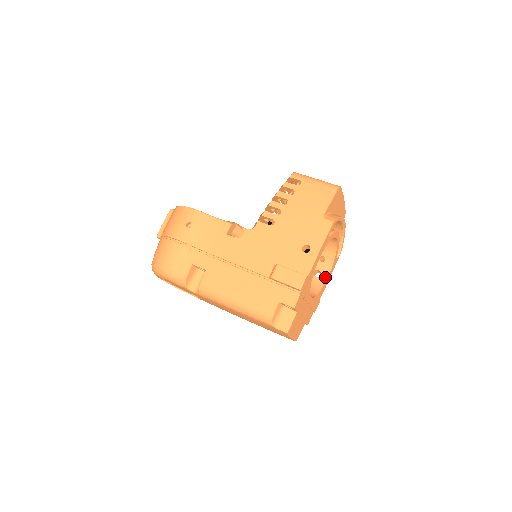
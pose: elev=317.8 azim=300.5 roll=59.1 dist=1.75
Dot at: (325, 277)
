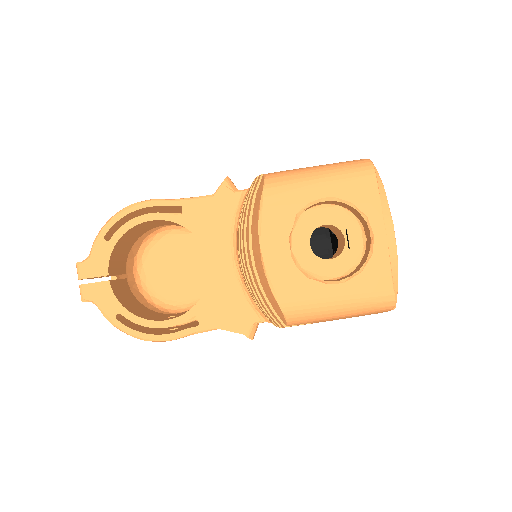
Dot at: occluded
